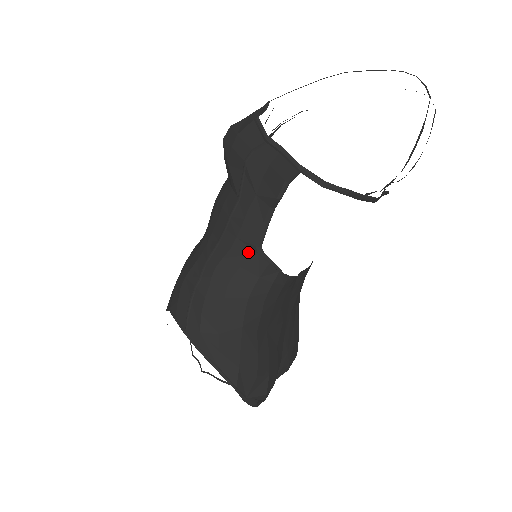
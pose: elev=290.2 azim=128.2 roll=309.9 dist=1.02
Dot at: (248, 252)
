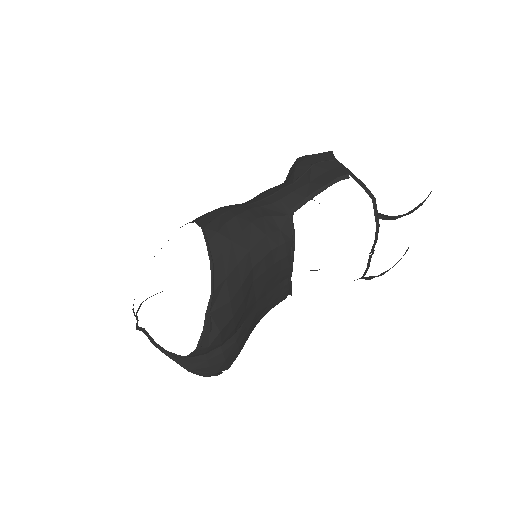
Dot at: (282, 211)
